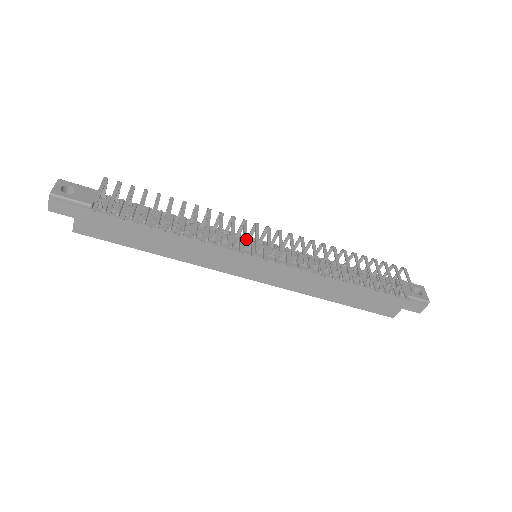
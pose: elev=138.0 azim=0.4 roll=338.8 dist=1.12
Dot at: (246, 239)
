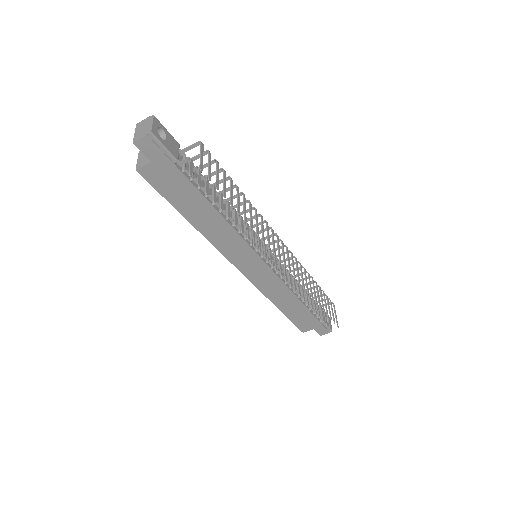
Dot at: occluded
